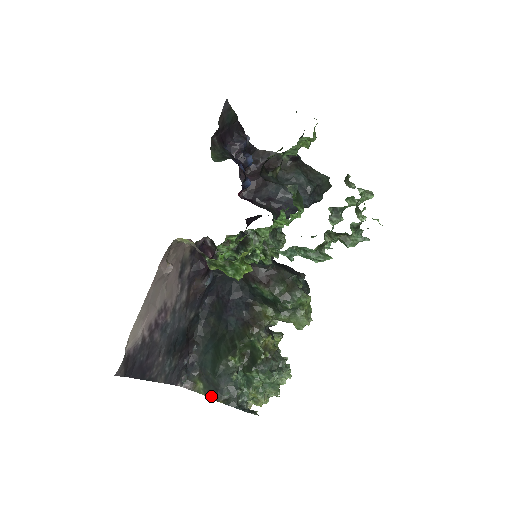
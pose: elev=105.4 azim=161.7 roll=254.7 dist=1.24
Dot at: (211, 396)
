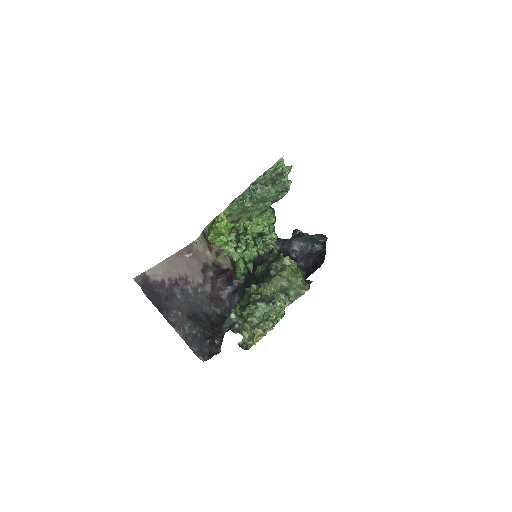
Dot at: occluded
